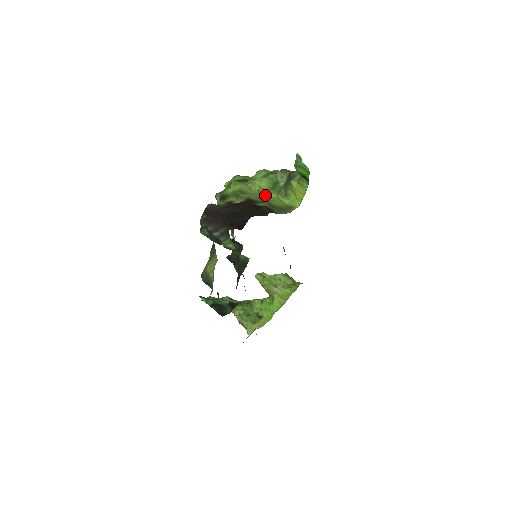
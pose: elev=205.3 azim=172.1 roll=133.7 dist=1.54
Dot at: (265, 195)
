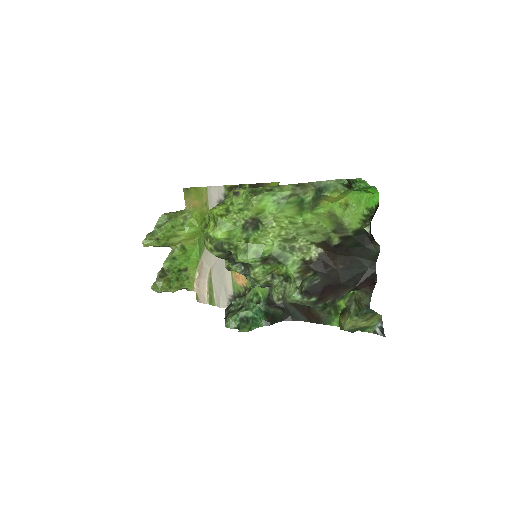
Dot at: (303, 222)
